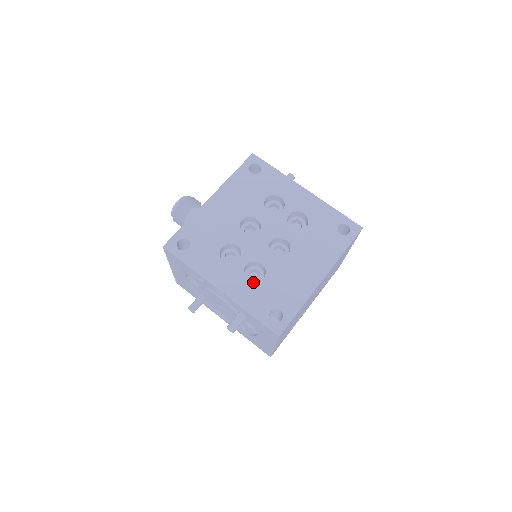
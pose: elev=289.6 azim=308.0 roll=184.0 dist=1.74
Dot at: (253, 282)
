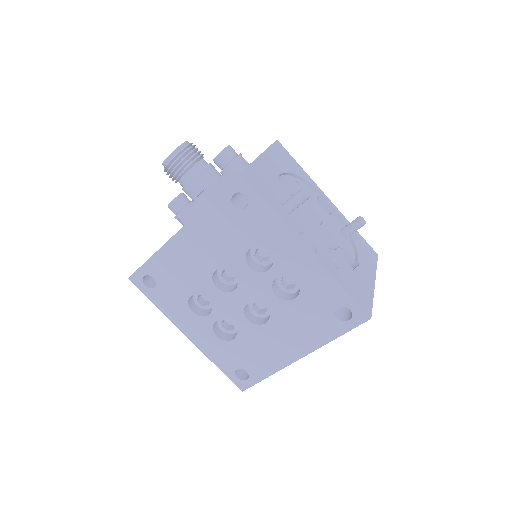
Dot at: (222, 340)
